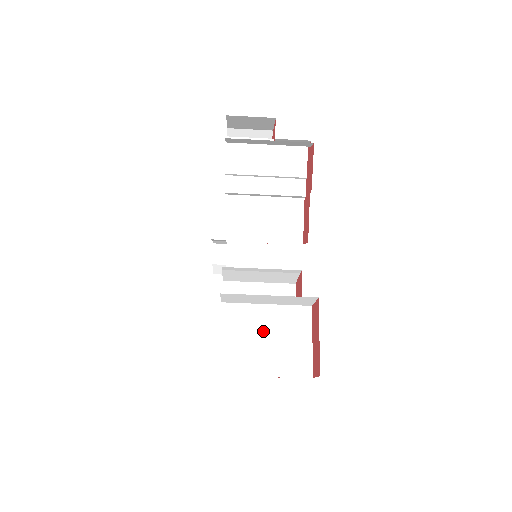
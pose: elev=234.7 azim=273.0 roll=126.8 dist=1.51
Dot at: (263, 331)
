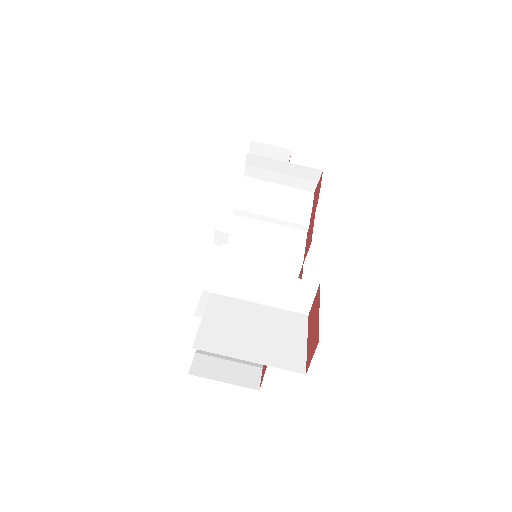
Dot at: (252, 323)
